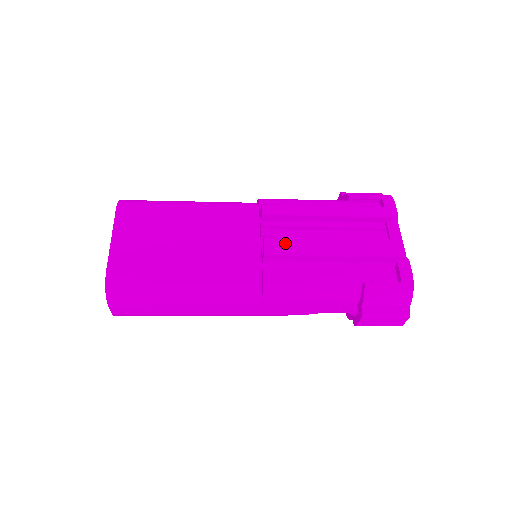
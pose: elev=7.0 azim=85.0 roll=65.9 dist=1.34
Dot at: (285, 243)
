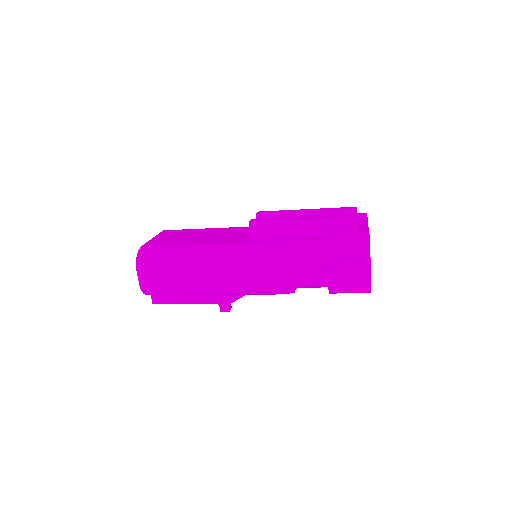
Dot at: (266, 219)
